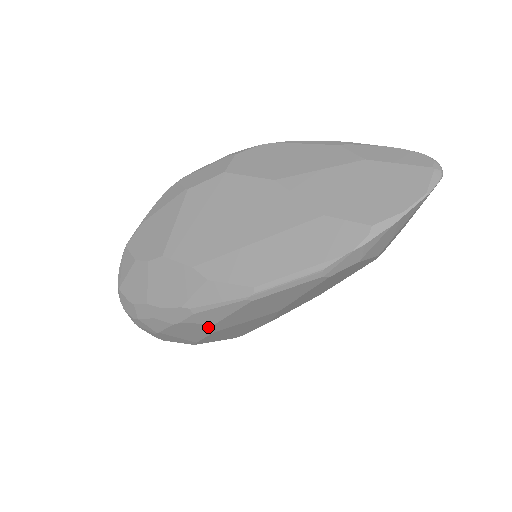
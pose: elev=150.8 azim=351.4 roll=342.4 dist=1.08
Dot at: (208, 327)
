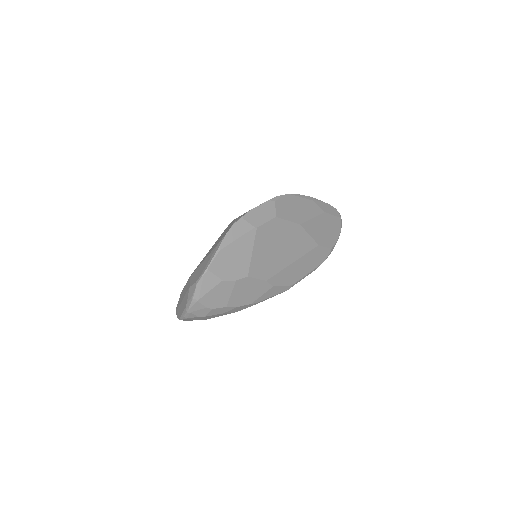
Dot at: occluded
